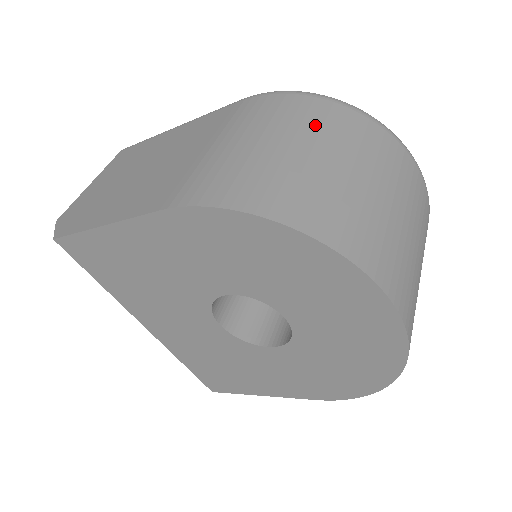
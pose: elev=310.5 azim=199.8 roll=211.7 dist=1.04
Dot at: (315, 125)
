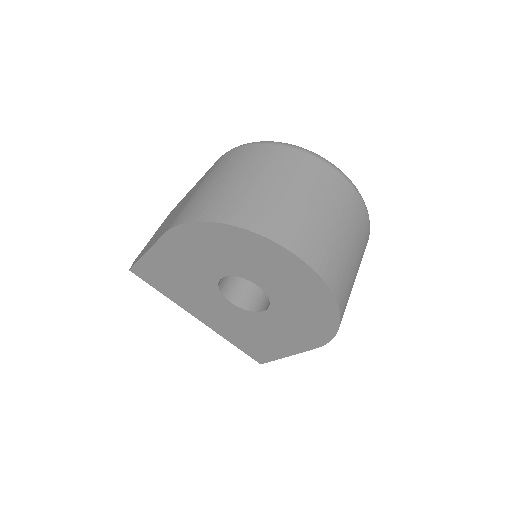
Dot at: (249, 162)
